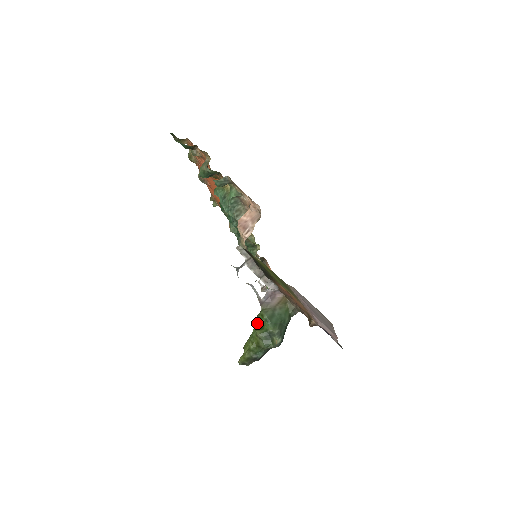
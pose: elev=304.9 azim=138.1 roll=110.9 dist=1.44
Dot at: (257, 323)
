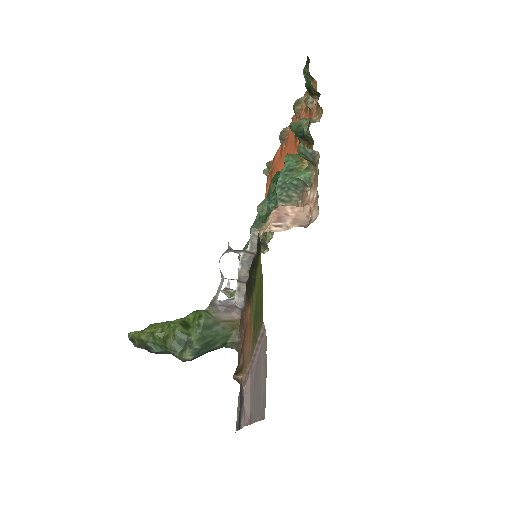
Dot at: (188, 317)
